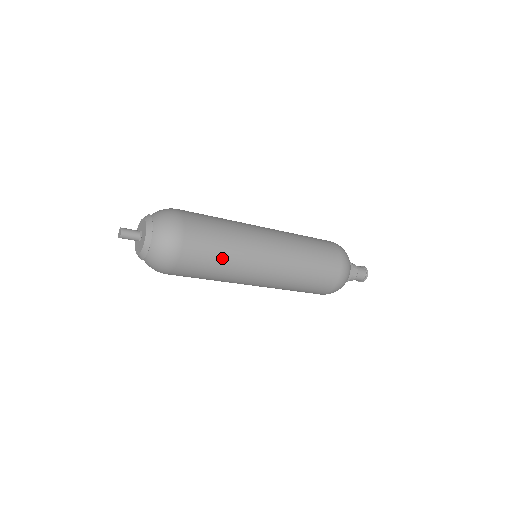
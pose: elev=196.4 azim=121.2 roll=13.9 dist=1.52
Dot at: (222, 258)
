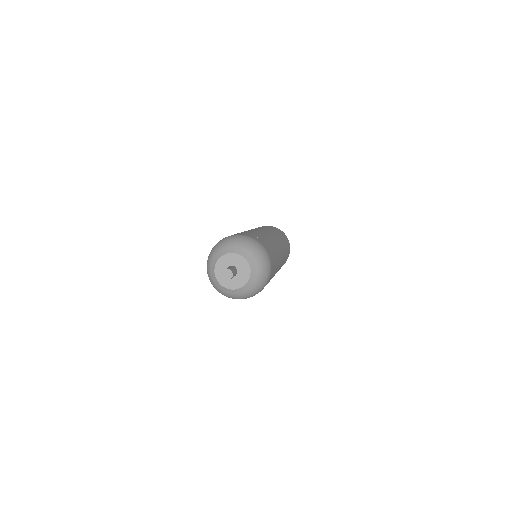
Dot at: (275, 271)
